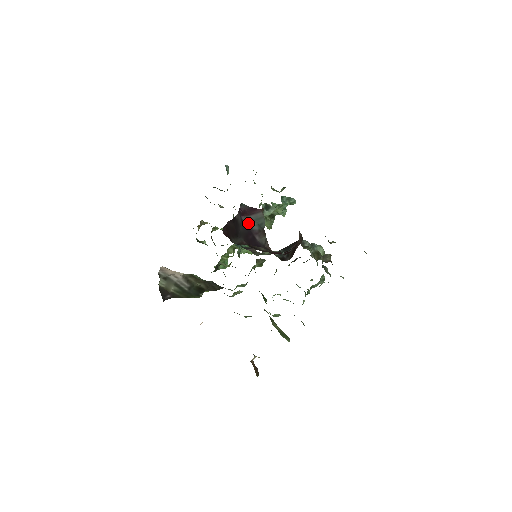
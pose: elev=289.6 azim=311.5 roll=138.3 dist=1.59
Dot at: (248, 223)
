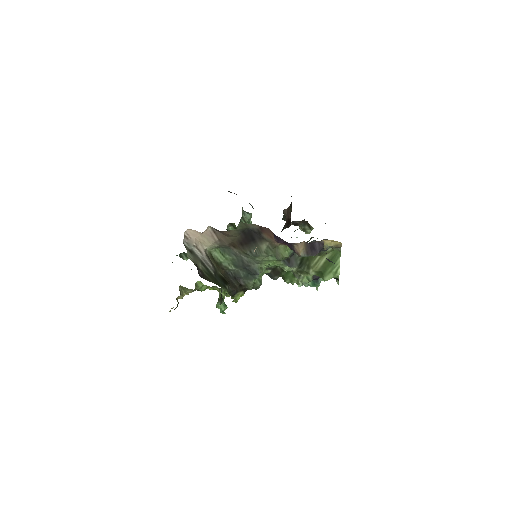
Dot at: occluded
